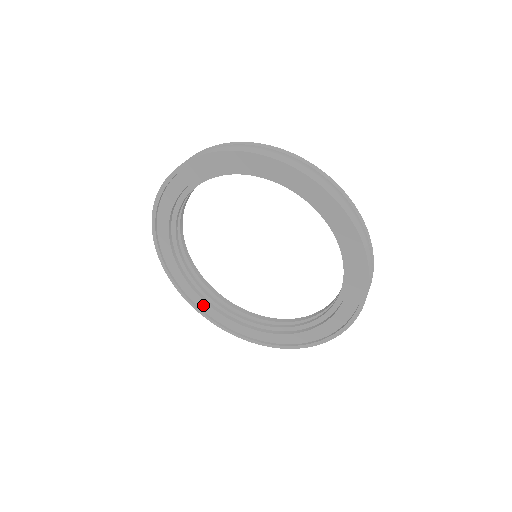
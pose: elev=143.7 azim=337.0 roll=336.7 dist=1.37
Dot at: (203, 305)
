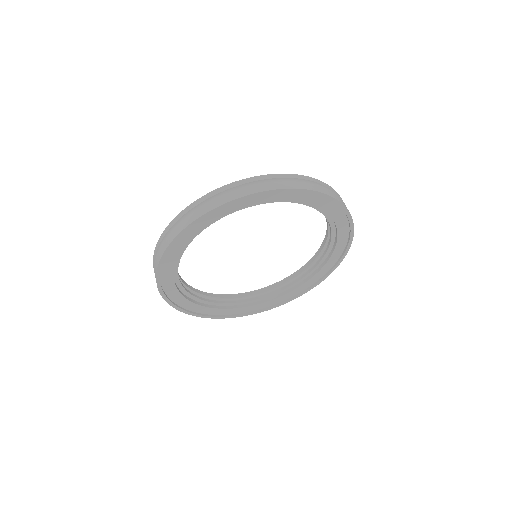
Dot at: (252, 308)
